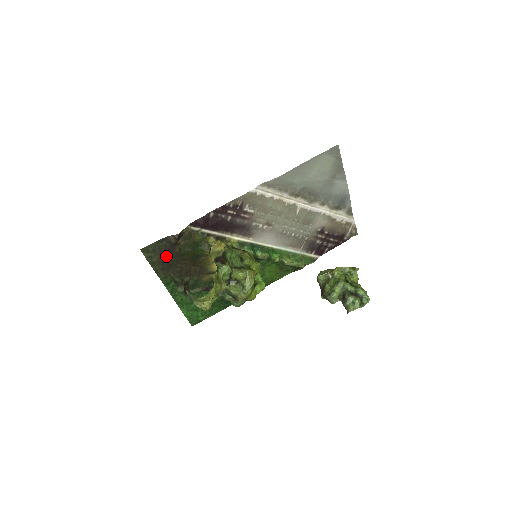
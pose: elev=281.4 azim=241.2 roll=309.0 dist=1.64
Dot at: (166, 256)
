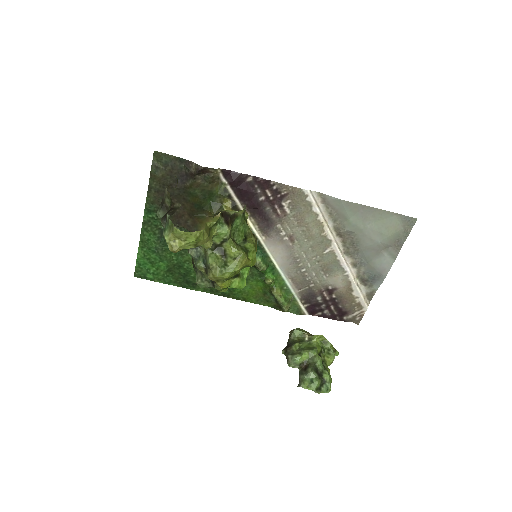
Dot at: (172, 181)
